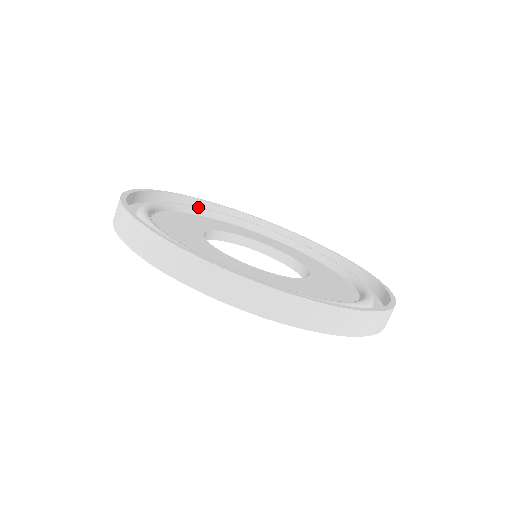
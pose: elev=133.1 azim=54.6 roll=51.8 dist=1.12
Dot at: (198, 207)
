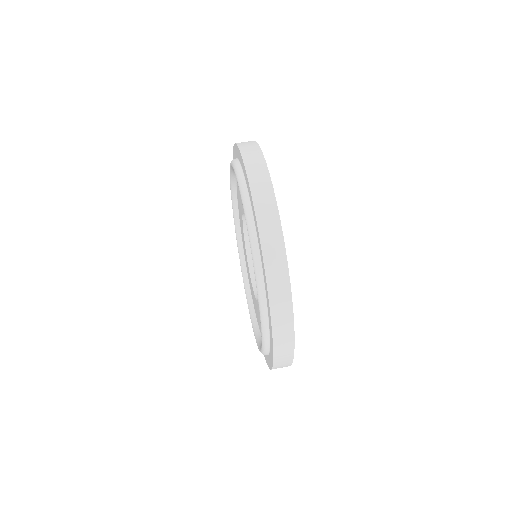
Dot at: occluded
